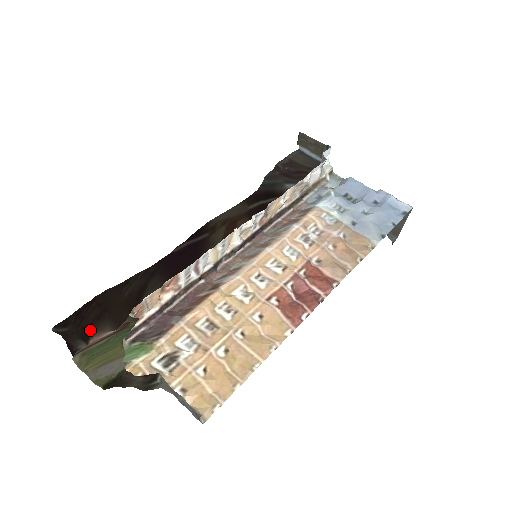
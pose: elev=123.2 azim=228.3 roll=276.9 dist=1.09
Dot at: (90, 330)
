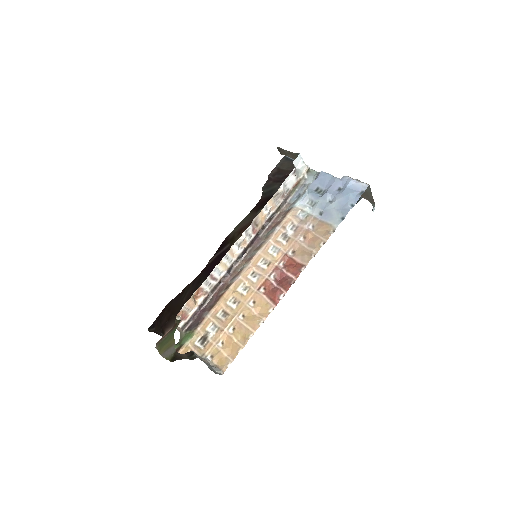
Dot at: (165, 328)
